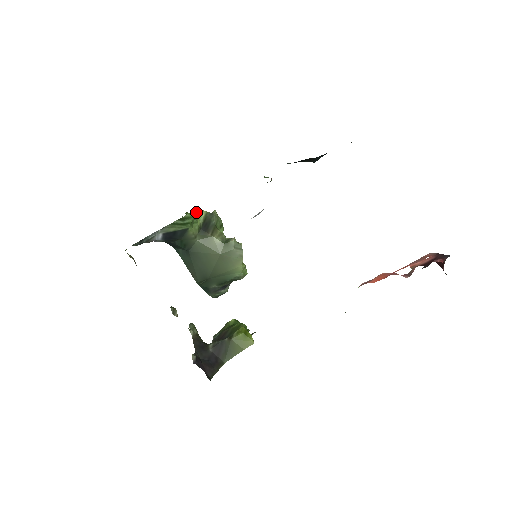
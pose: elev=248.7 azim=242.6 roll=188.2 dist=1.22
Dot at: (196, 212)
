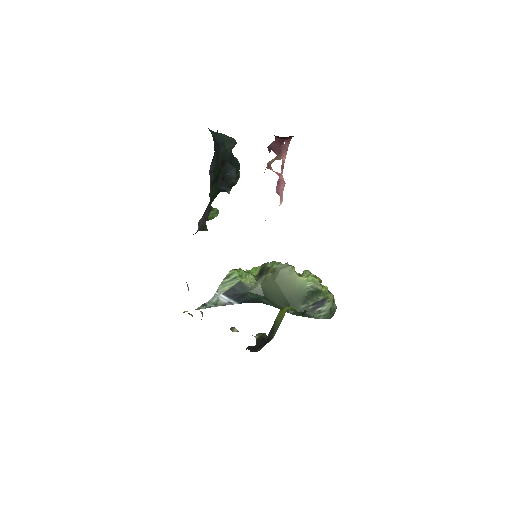
Dot at: (252, 270)
